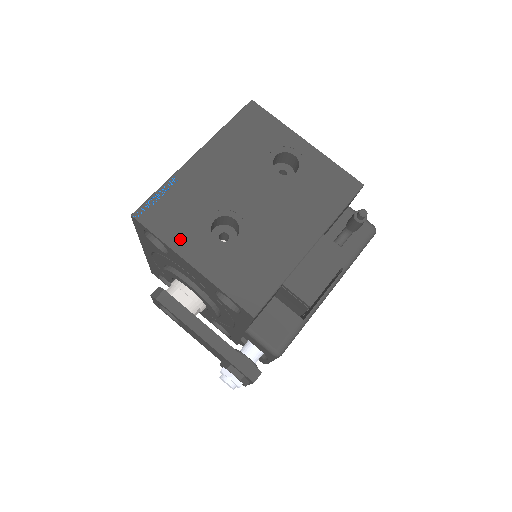
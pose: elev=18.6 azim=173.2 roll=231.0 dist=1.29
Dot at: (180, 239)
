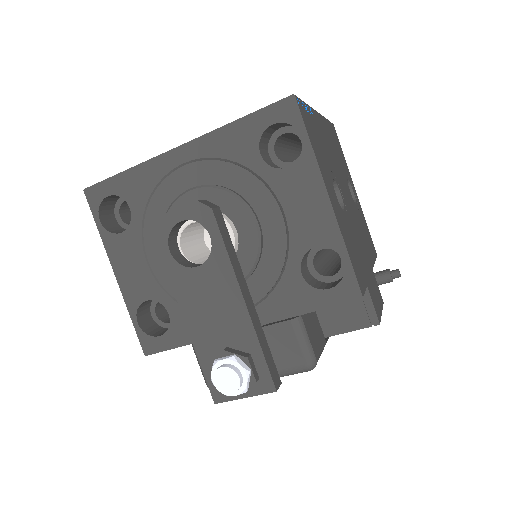
Dot at: (321, 164)
